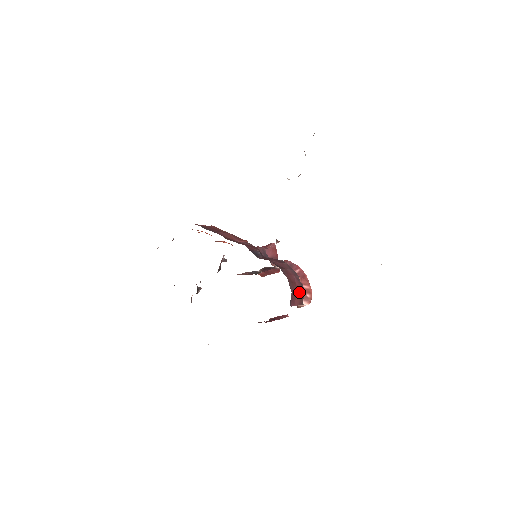
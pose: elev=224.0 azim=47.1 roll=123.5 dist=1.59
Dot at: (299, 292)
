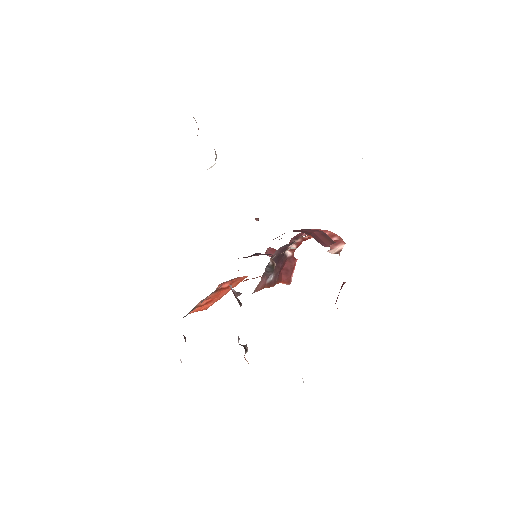
Dot at: (320, 235)
